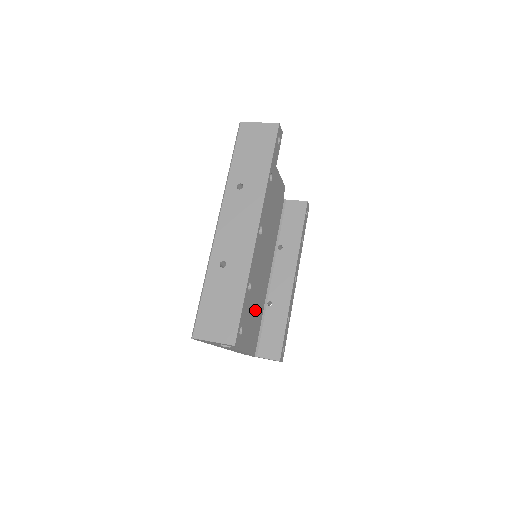
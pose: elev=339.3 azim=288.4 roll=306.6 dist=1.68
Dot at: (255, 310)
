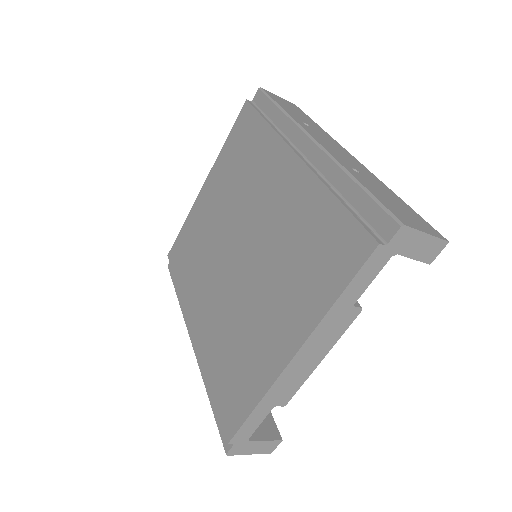
Dot at: occluded
